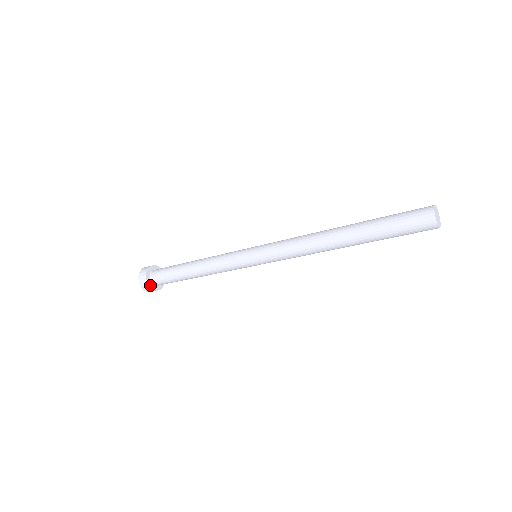
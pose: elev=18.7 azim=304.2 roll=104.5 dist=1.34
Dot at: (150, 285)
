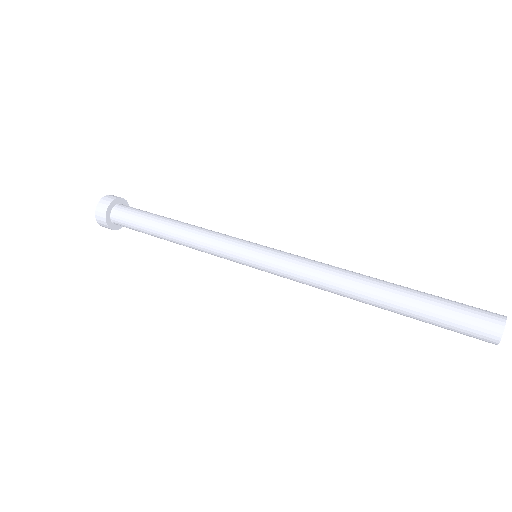
Dot at: (107, 219)
